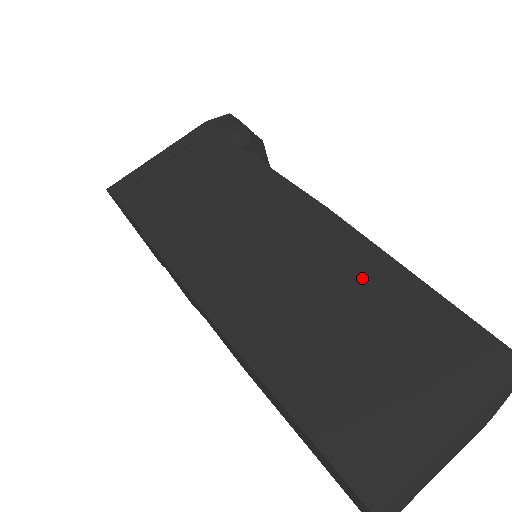
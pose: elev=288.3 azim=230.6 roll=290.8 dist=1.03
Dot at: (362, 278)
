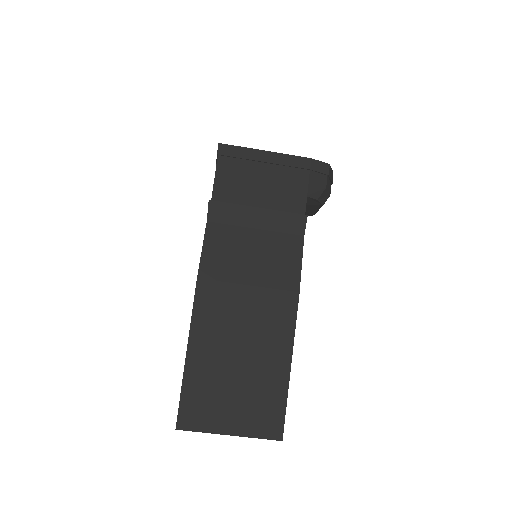
Dot at: (272, 343)
